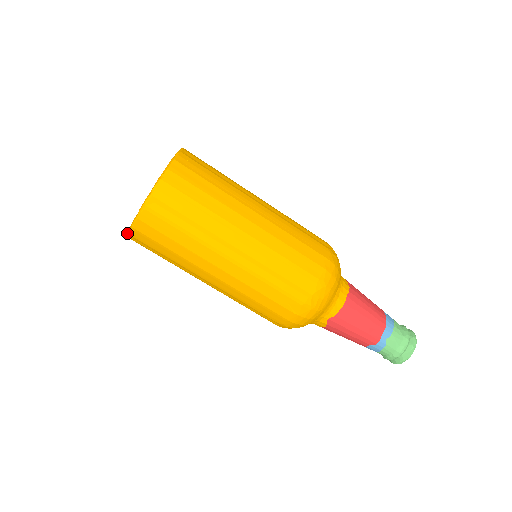
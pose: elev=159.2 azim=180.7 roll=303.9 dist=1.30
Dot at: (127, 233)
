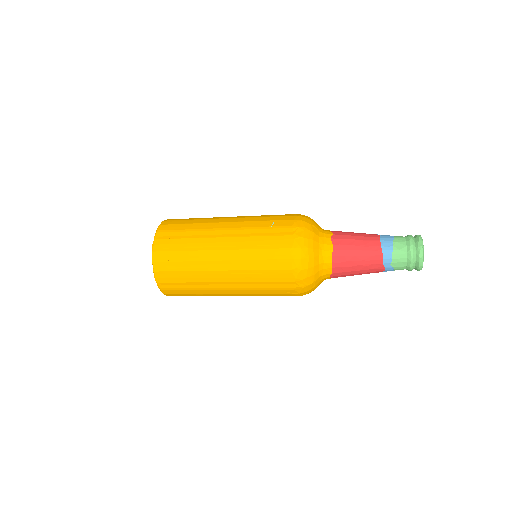
Dot at: occluded
